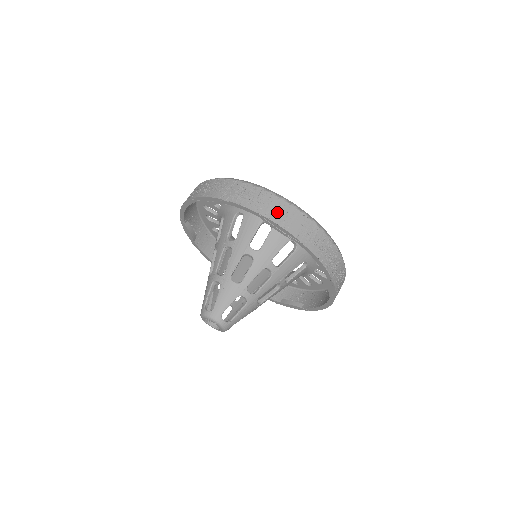
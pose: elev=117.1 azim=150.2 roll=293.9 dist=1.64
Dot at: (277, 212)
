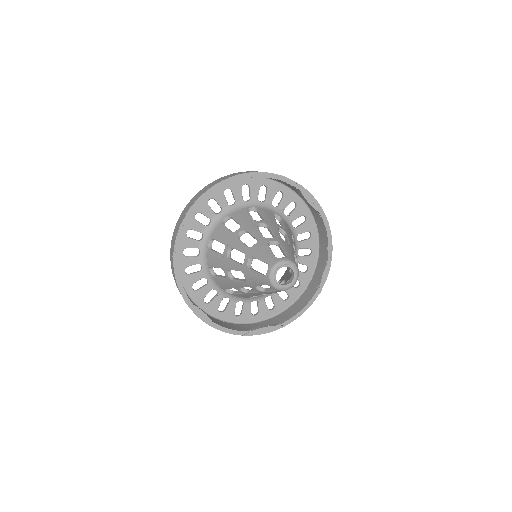
Dot at: occluded
